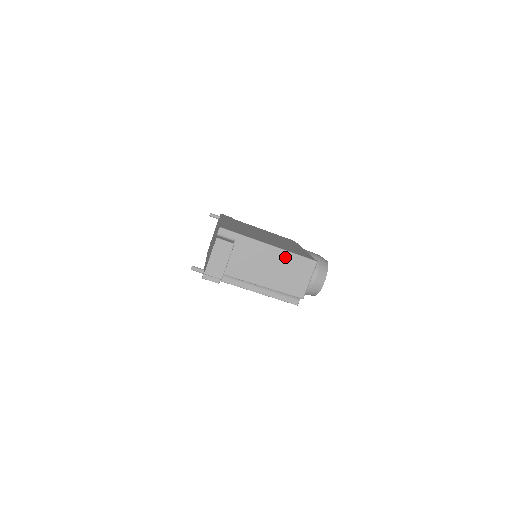
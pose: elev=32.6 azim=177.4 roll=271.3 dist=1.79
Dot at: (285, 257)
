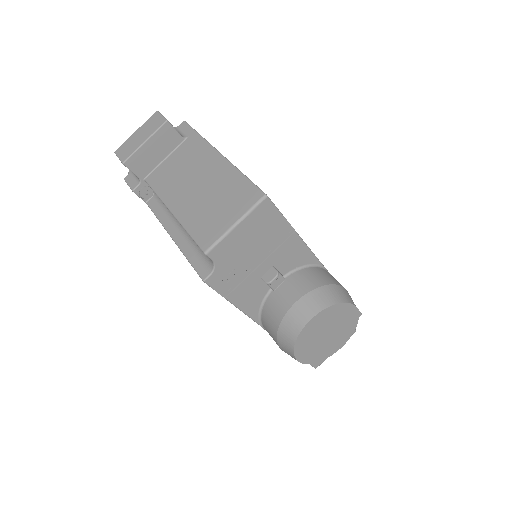
Dot at: (226, 175)
